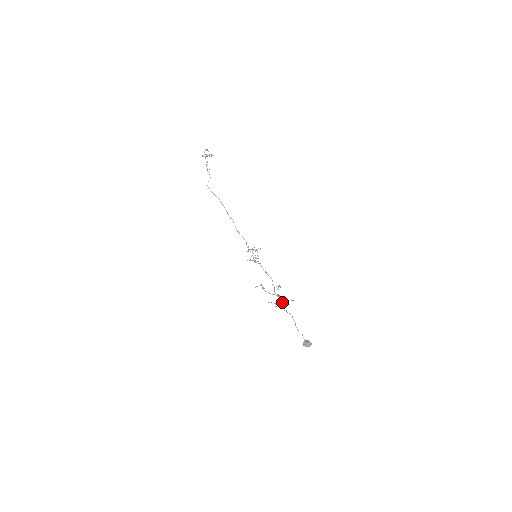
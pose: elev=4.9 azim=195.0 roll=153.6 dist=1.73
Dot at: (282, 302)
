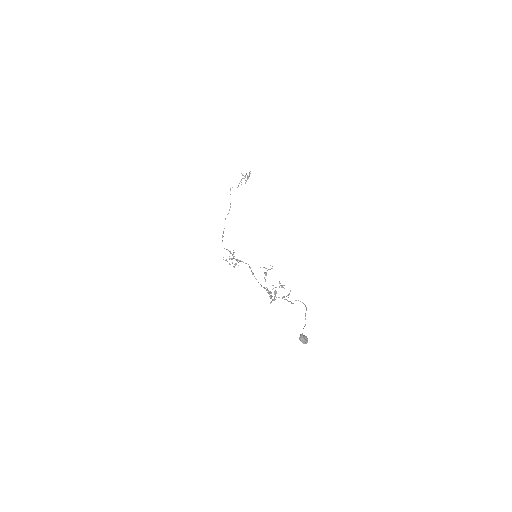
Dot at: occluded
